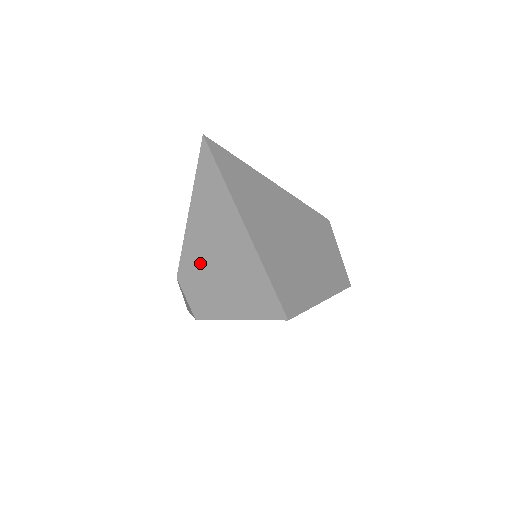
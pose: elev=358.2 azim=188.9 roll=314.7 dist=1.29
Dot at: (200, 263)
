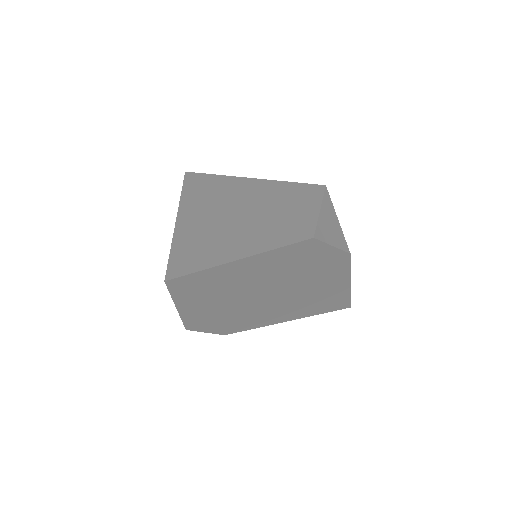
Dot at: occluded
